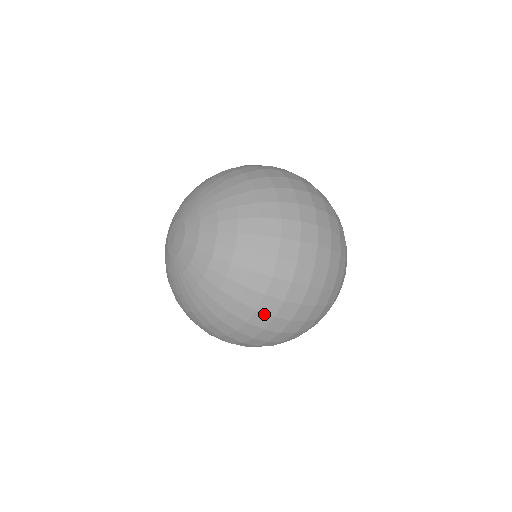
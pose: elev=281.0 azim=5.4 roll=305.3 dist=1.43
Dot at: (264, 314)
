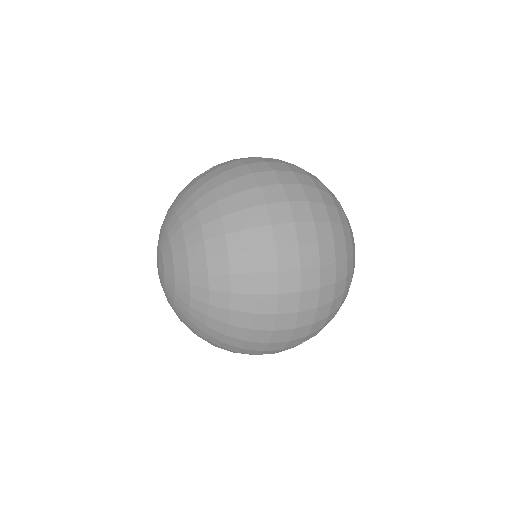
Dot at: (264, 315)
